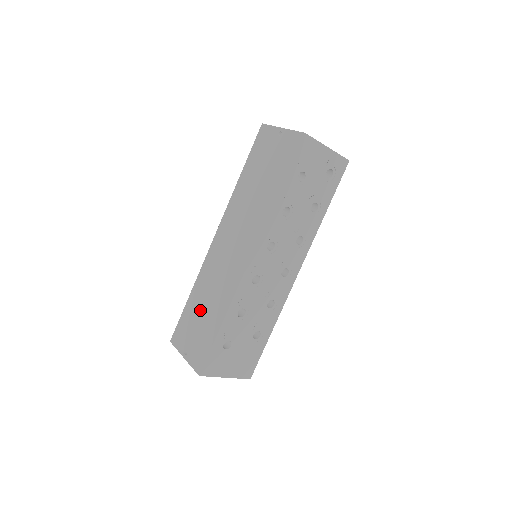
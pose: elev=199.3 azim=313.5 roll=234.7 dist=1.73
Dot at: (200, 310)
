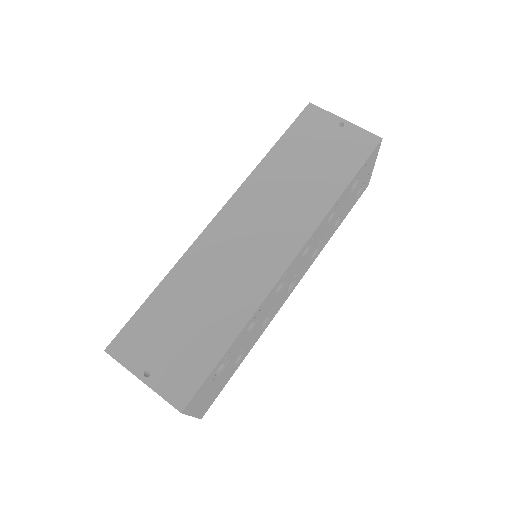
Dot at: (185, 311)
